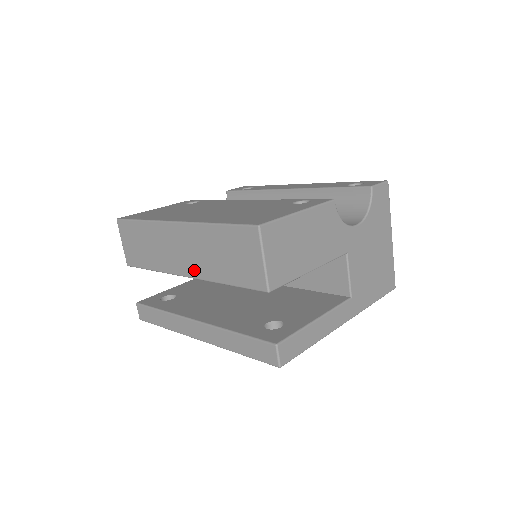
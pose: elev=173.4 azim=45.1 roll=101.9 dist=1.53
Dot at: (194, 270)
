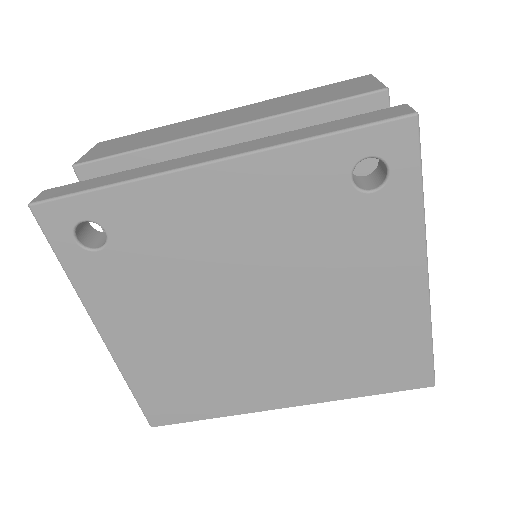
Dot at: (247, 119)
